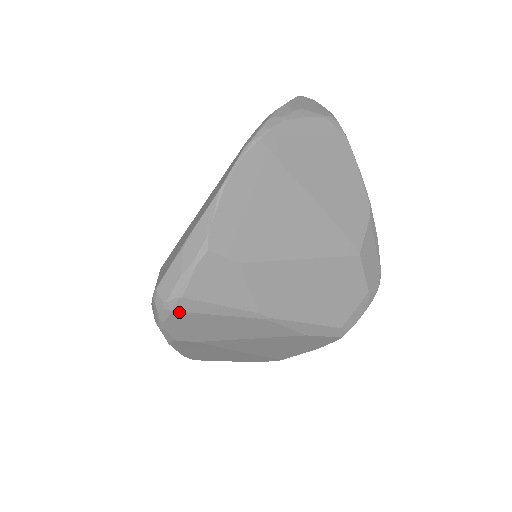
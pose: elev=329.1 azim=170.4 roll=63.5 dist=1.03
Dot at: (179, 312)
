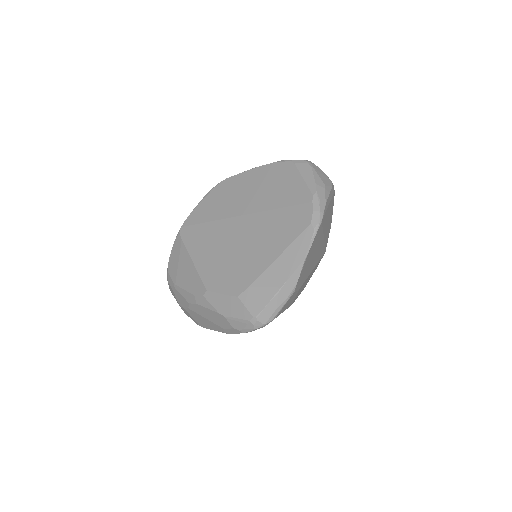
Dot at: occluded
